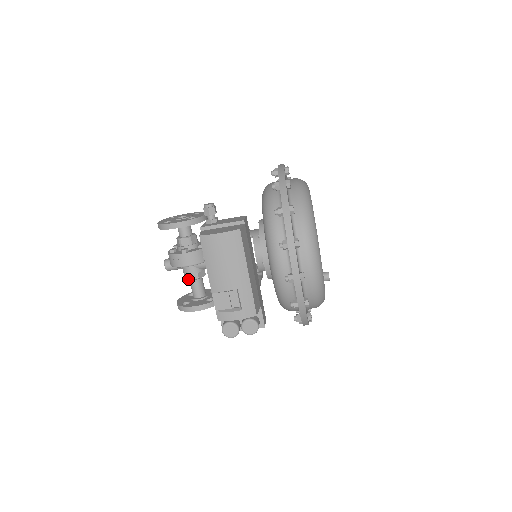
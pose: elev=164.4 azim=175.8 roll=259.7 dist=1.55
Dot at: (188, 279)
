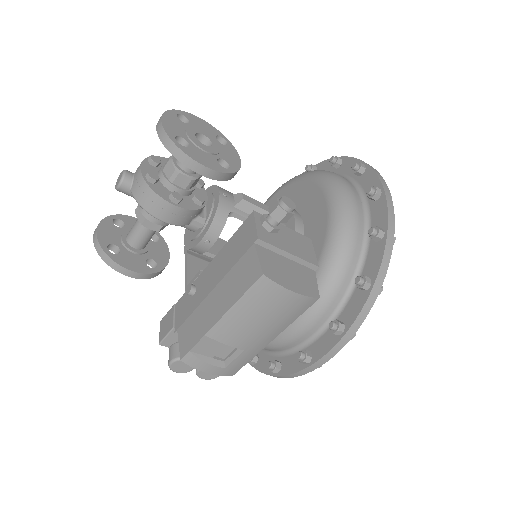
Dot at: (142, 224)
